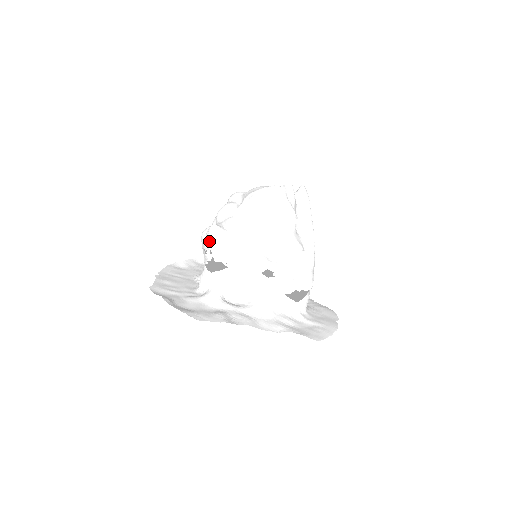
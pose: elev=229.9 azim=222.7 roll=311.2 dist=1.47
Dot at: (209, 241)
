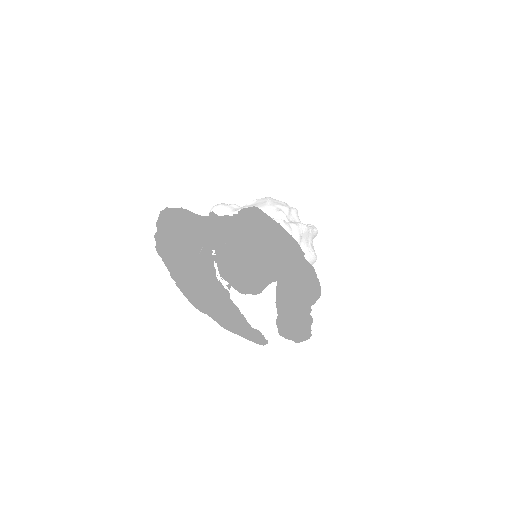
Dot at: occluded
